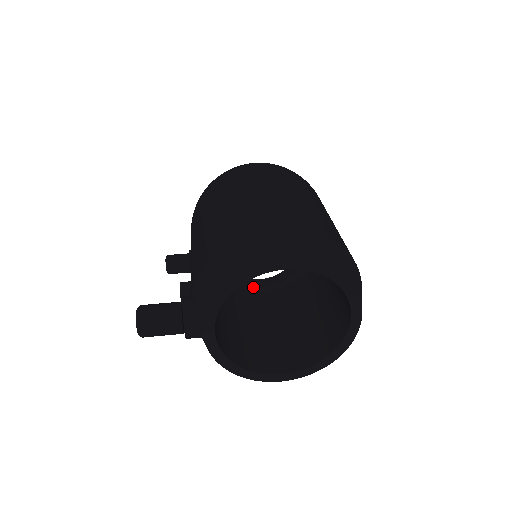
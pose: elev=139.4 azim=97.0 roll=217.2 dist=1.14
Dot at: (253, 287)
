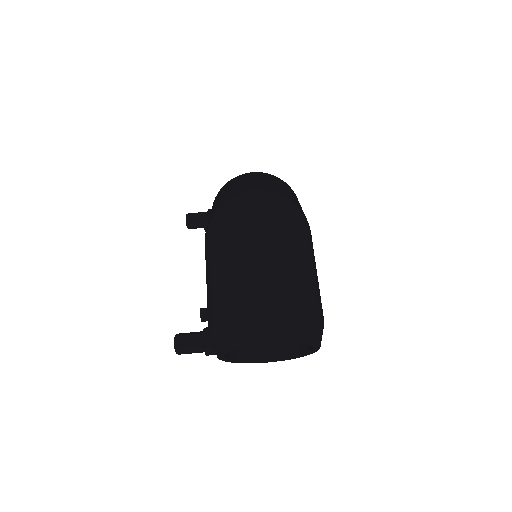
Dot at: occluded
